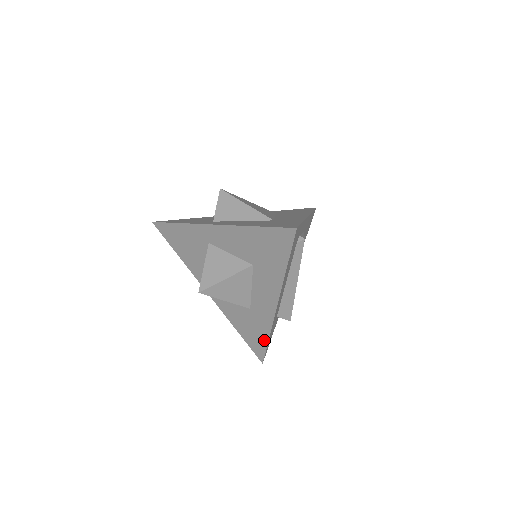
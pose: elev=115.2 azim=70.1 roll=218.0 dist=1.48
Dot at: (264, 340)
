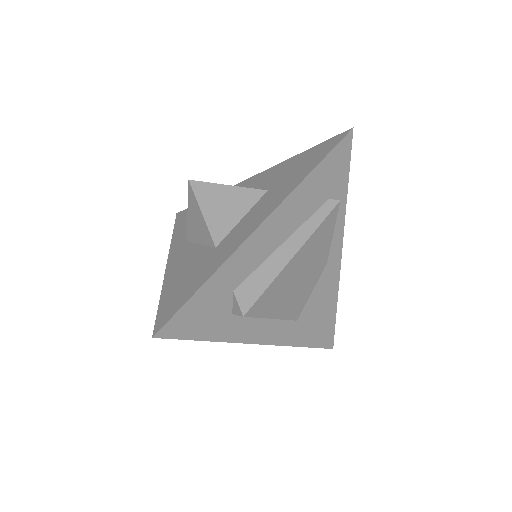
Dot at: (196, 287)
